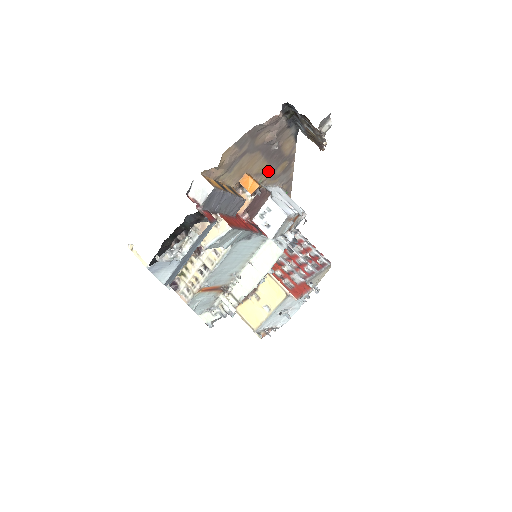
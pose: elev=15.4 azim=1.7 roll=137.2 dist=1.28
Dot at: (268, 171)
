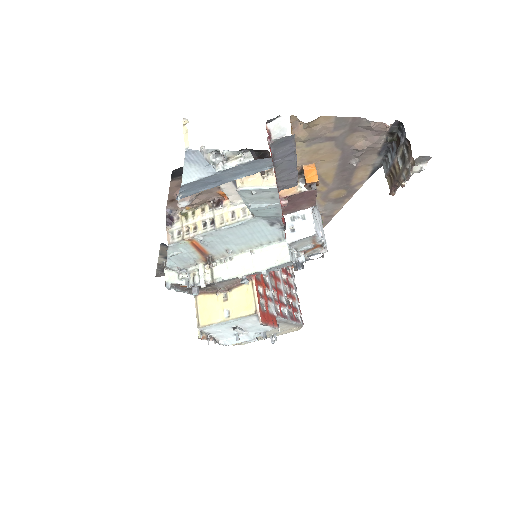
Dot at: (327, 184)
